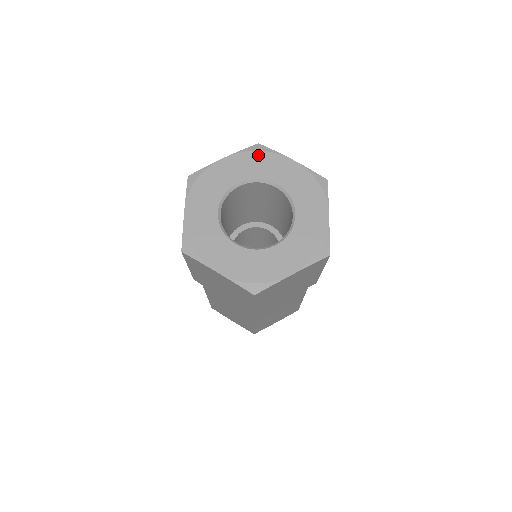
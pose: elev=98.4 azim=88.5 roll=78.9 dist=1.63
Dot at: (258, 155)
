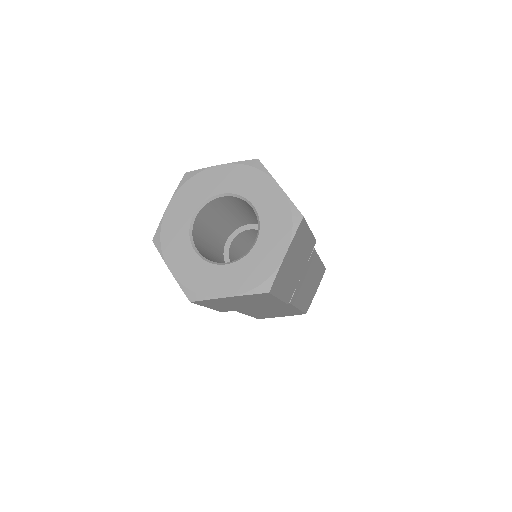
Dot at: (251, 171)
